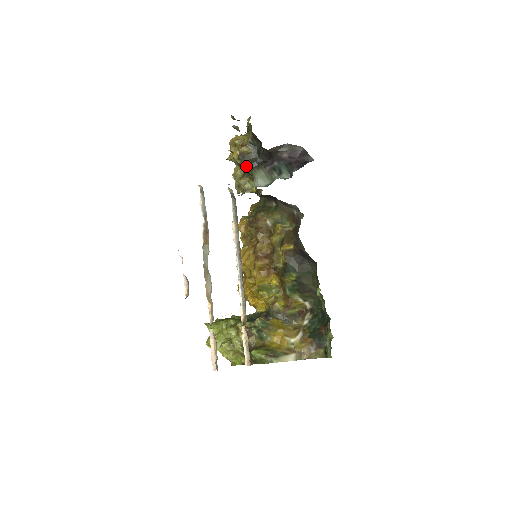
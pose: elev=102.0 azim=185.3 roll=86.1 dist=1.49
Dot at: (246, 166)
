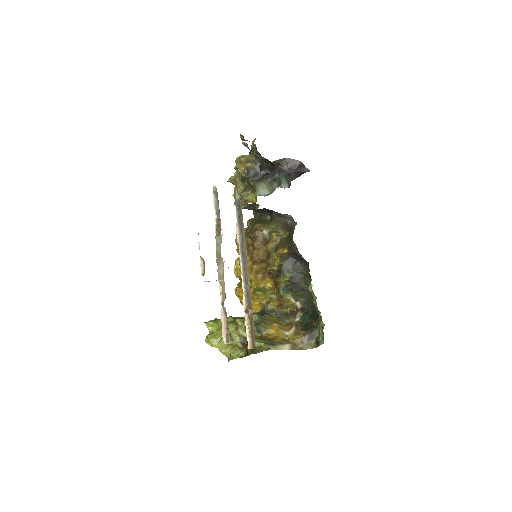
Dot at: (250, 179)
